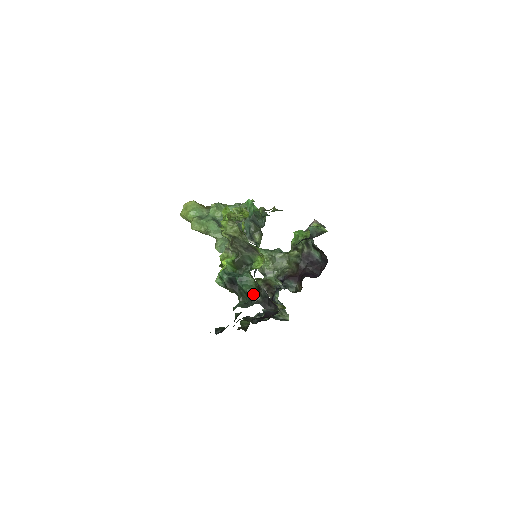
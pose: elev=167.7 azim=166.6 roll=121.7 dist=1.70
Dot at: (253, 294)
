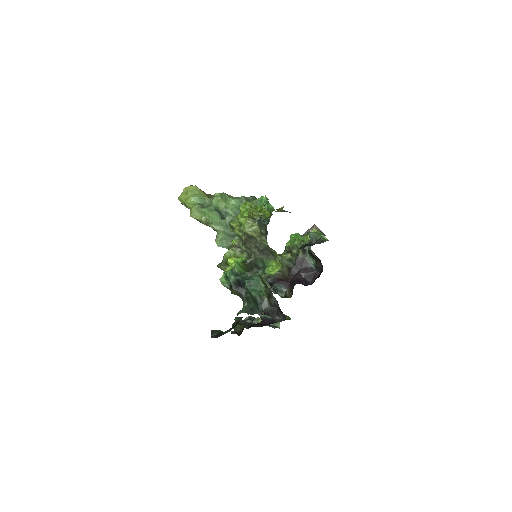
Dot at: (262, 301)
